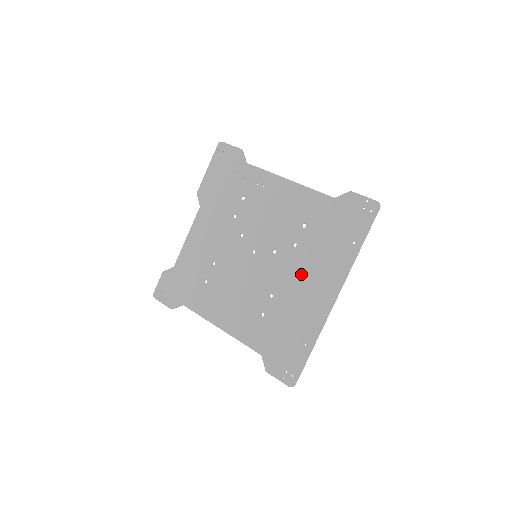
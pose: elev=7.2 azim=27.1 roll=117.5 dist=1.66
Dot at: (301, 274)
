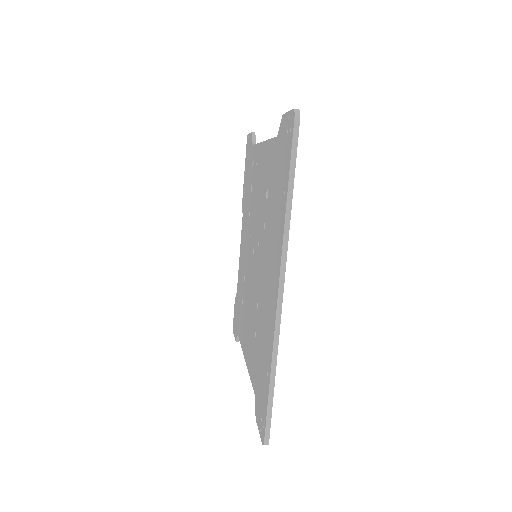
Dot at: (266, 265)
